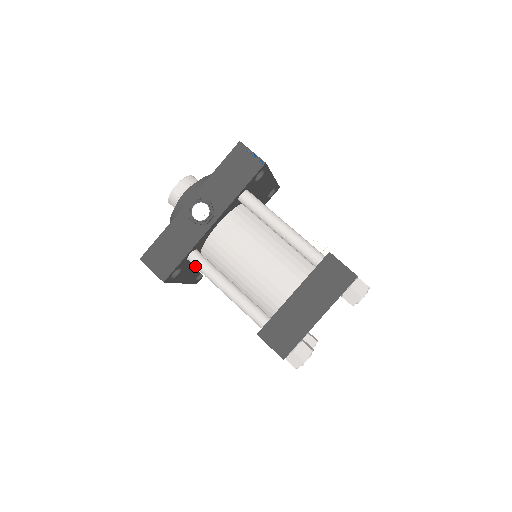
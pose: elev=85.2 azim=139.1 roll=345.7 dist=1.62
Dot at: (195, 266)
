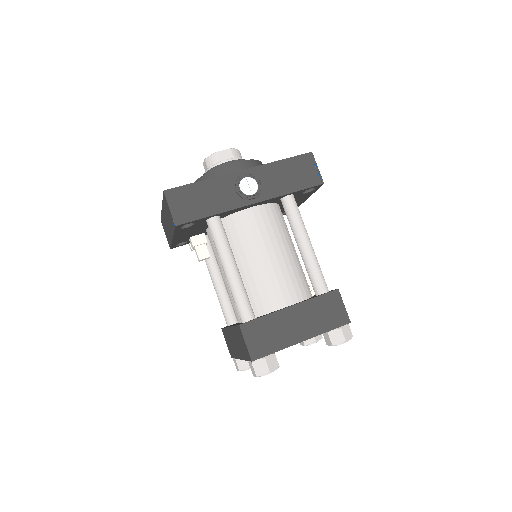
Dot at: (211, 230)
